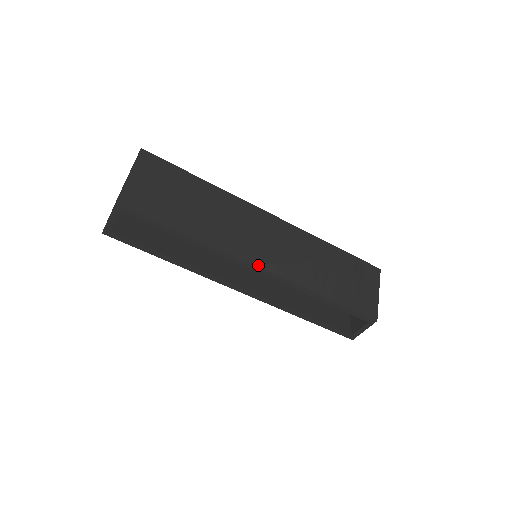
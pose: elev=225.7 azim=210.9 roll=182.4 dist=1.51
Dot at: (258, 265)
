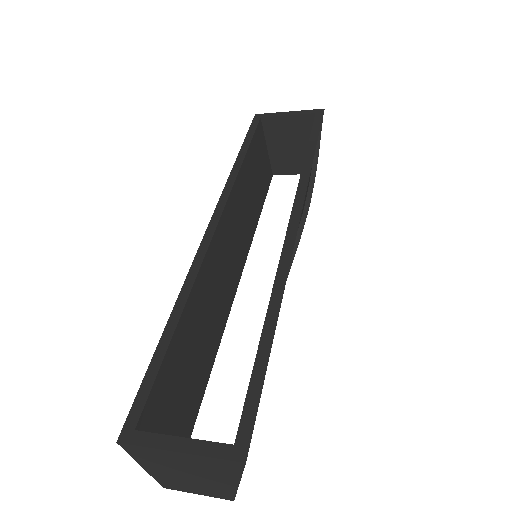
Dot at: occluded
